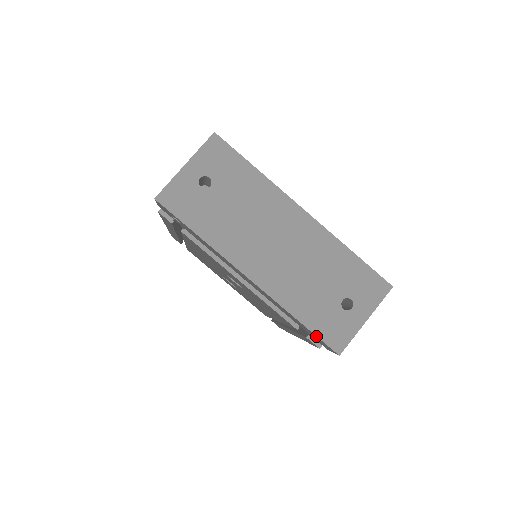
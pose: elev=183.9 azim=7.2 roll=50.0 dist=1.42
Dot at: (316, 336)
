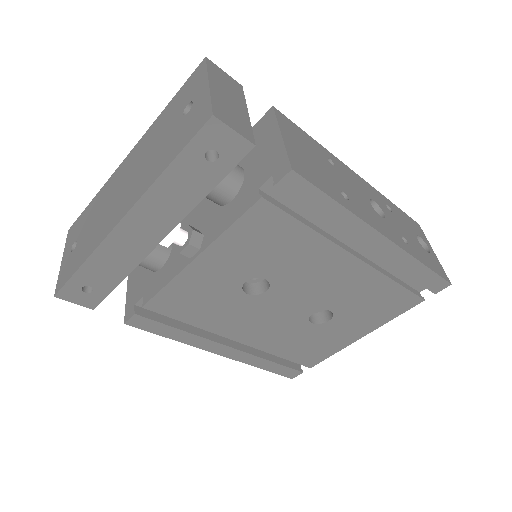
Dot at: (188, 147)
